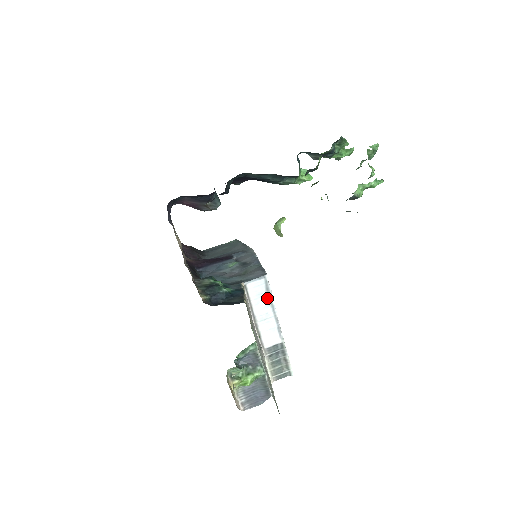
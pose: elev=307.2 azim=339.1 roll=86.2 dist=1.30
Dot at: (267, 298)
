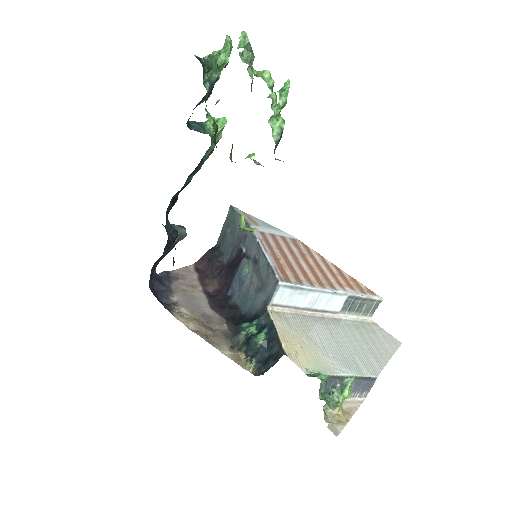
Dot at: (300, 291)
